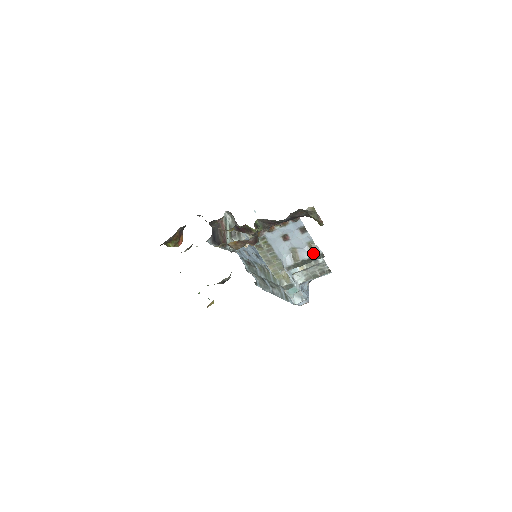
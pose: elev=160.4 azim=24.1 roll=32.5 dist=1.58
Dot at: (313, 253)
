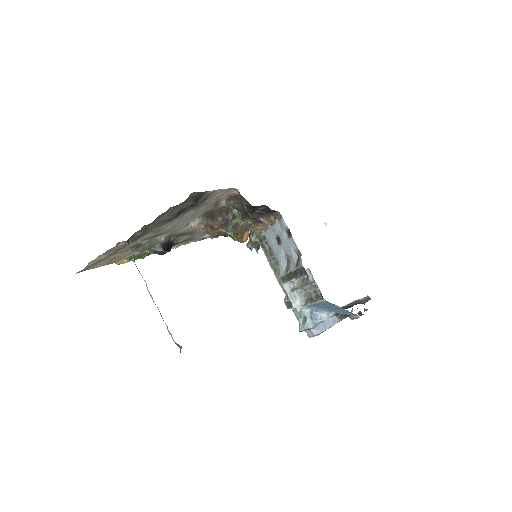
Dot at: (297, 264)
